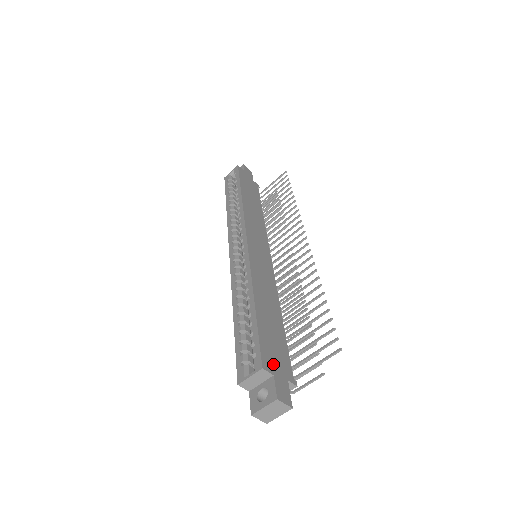
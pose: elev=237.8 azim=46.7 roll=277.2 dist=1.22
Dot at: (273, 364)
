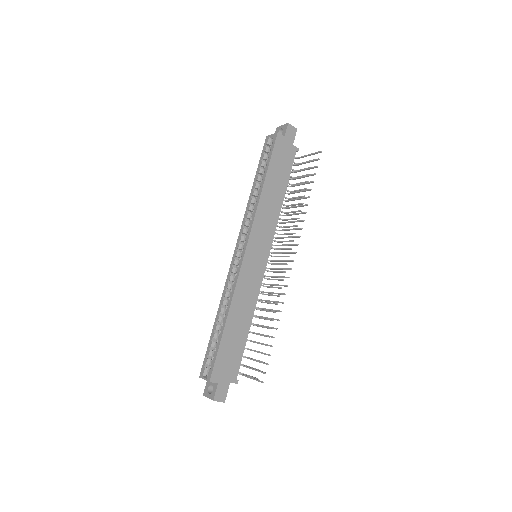
Dot at: (221, 374)
